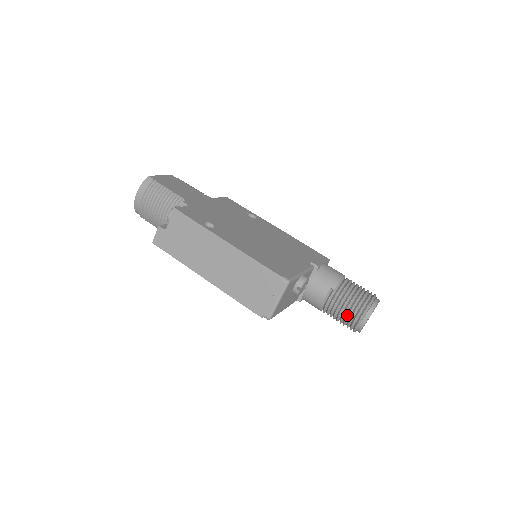
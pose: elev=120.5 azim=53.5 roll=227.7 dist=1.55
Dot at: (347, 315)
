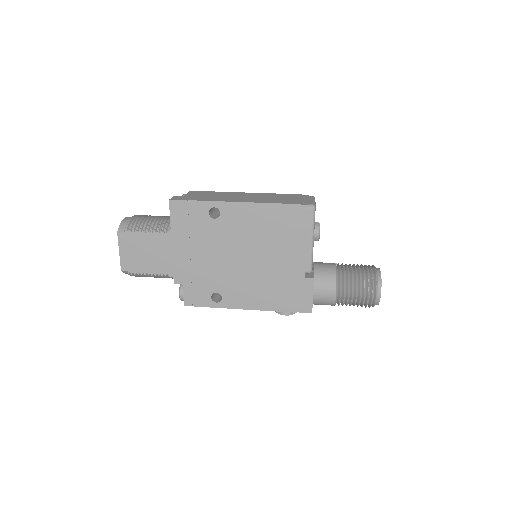
Dot at: (362, 267)
